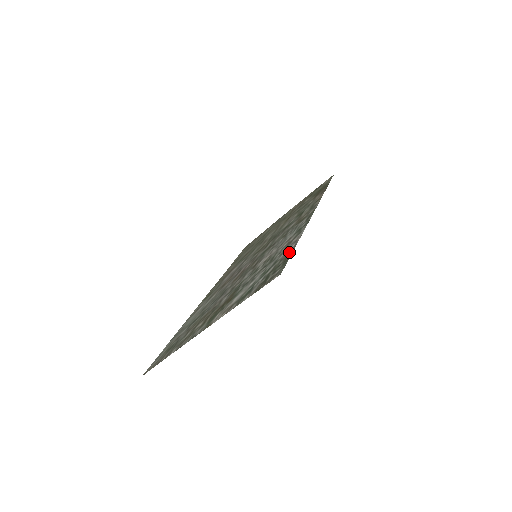
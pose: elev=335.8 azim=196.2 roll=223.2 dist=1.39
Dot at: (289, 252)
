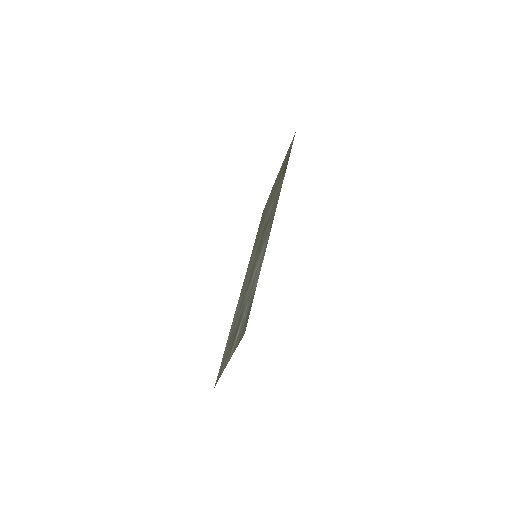
Dot at: (253, 294)
